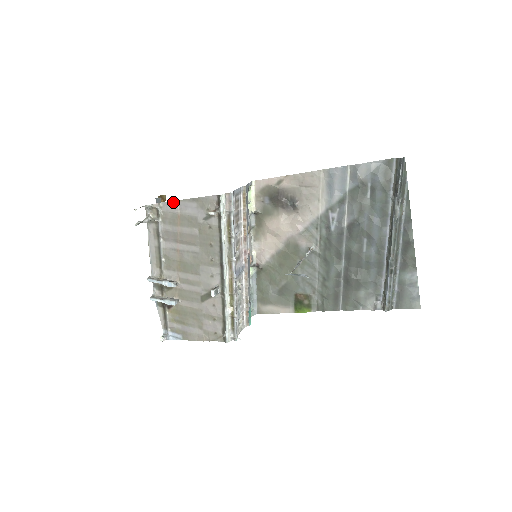
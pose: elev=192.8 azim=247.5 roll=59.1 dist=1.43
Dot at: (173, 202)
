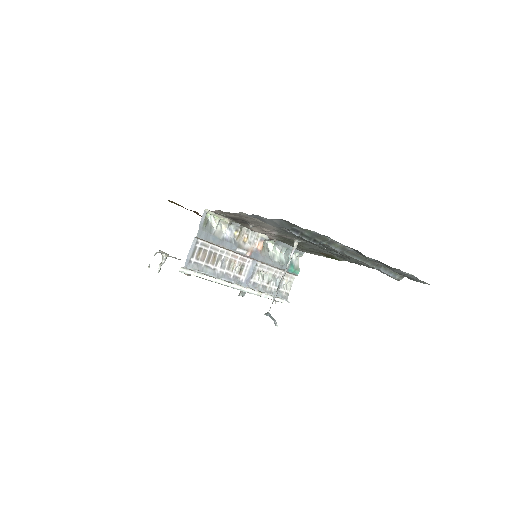
Dot at: occluded
